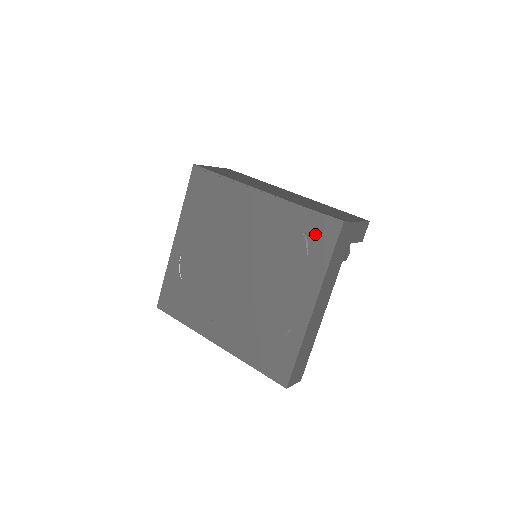
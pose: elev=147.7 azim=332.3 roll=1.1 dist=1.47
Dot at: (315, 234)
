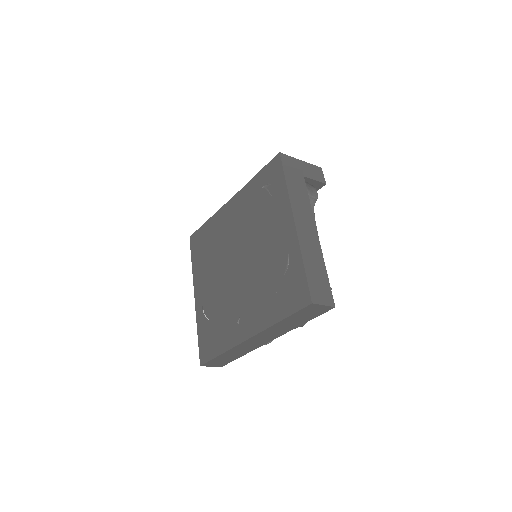
Dot at: (269, 180)
